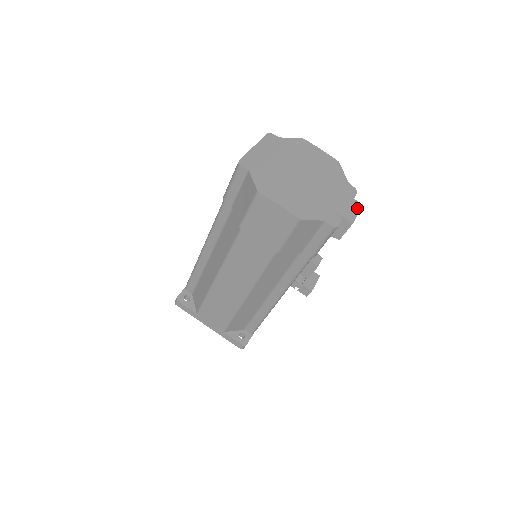
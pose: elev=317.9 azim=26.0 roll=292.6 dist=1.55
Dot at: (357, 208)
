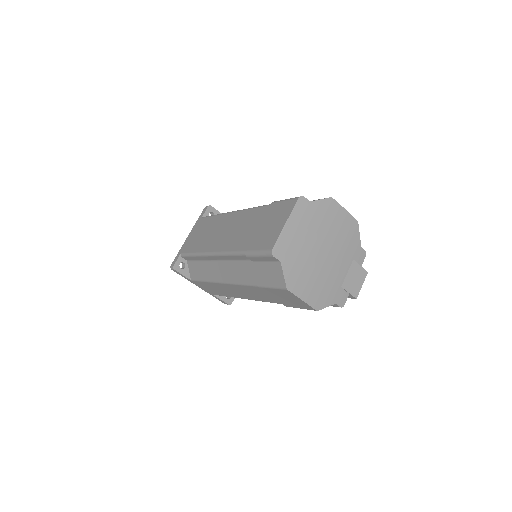
Dot at: (363, 278)
